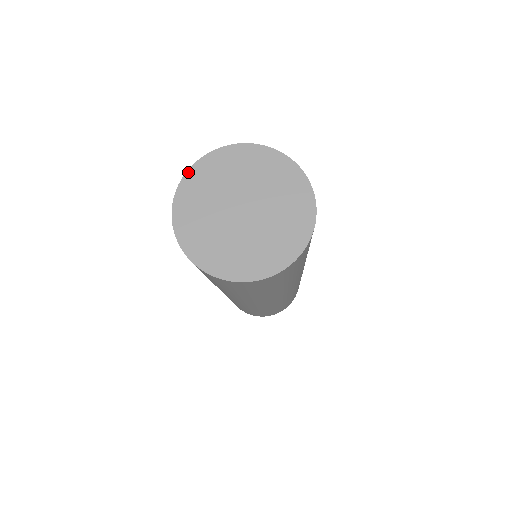
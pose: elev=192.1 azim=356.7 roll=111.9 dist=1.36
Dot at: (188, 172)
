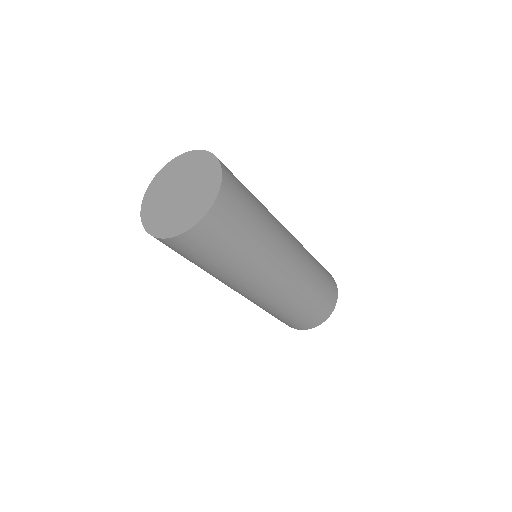
Dot at: (141, 215)
